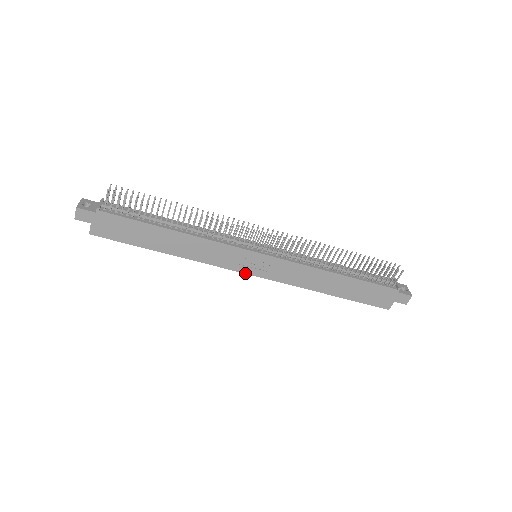
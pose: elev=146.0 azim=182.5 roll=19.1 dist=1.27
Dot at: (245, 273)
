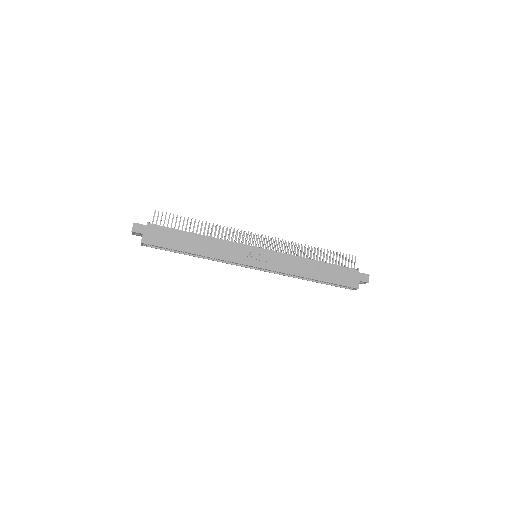
Dot at: (251, 266)
